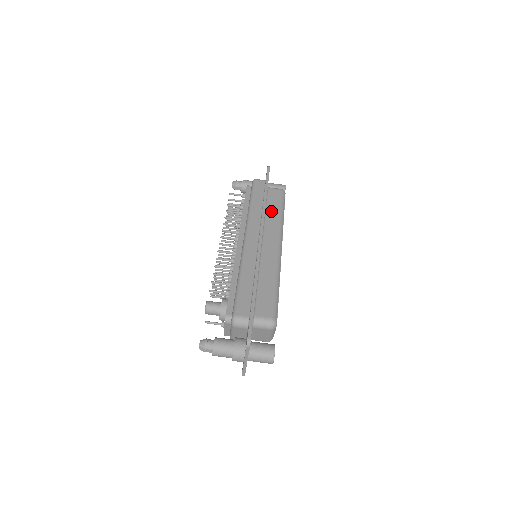
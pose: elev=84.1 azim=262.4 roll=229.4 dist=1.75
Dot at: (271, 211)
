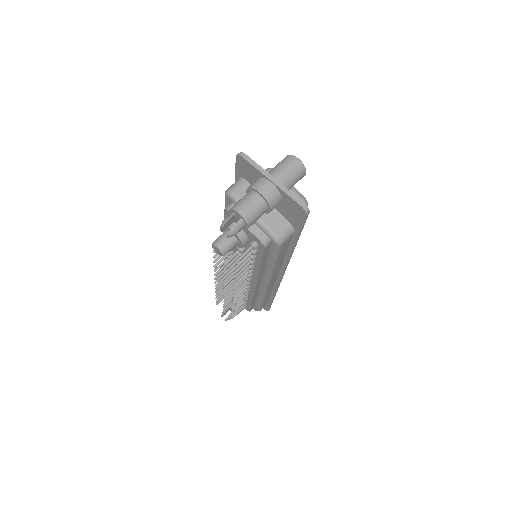
Dot at: occluded
